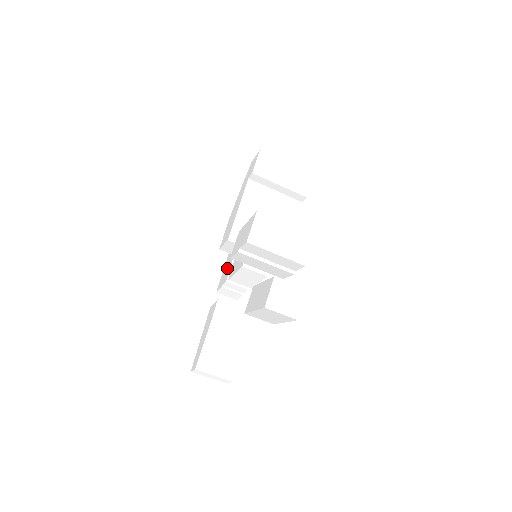
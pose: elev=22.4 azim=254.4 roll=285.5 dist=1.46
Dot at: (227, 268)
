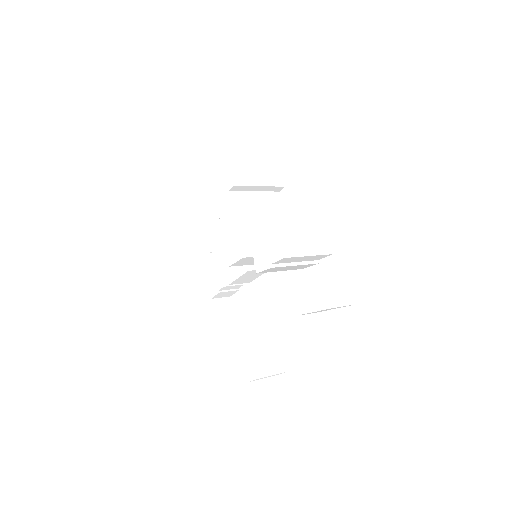
Dot at: (214, 273)
